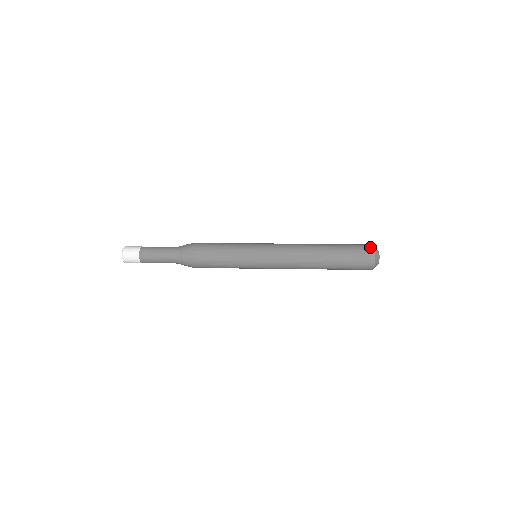
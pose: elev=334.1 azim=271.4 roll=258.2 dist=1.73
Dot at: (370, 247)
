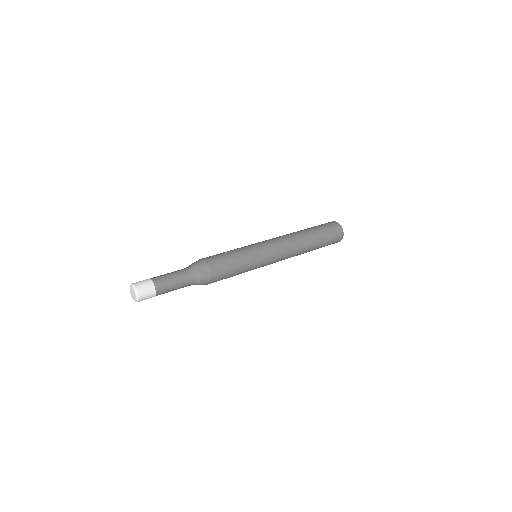
Dot at: (338, 225)
